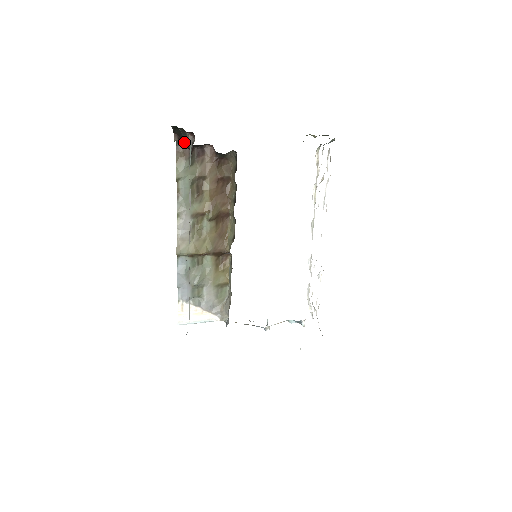
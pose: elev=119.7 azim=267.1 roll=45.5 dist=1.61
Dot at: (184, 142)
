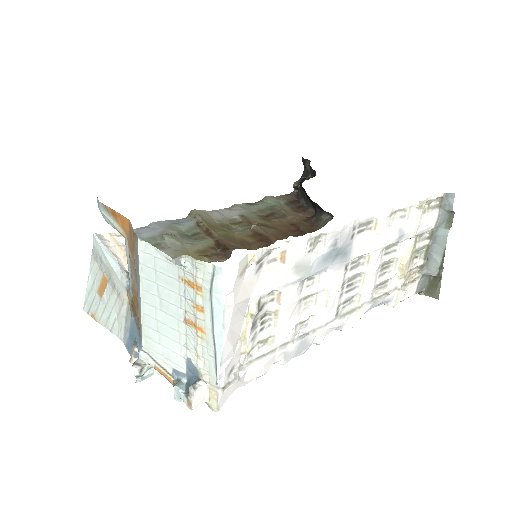
Dot at: (298, 195)
